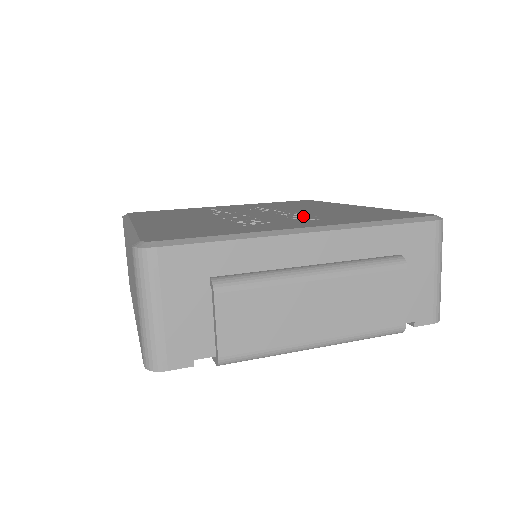
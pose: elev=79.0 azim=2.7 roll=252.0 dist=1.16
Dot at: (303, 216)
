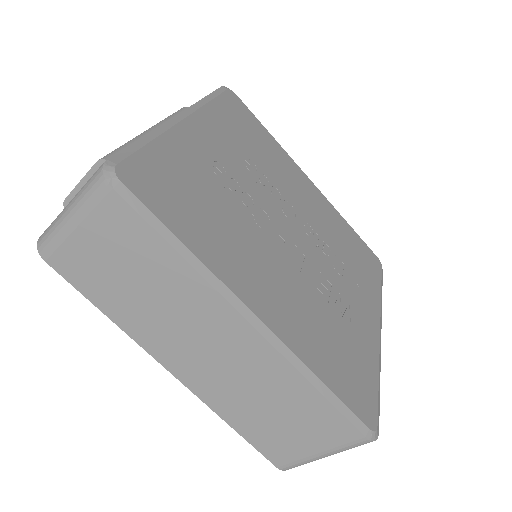
Dot at: (337, 261)
